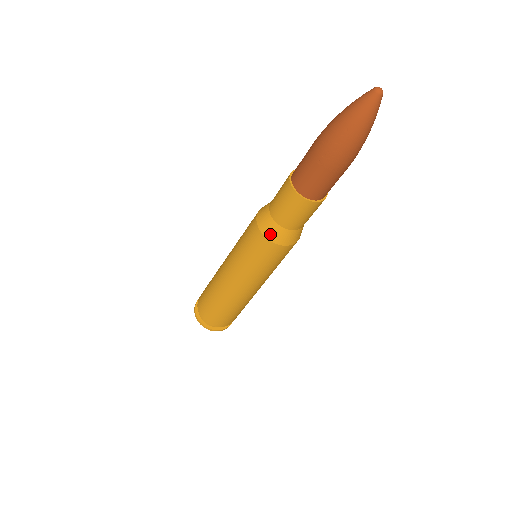
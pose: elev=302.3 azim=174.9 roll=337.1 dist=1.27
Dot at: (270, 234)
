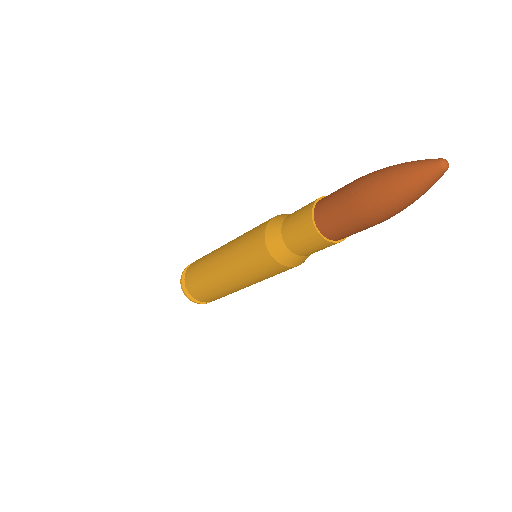
Dot at: (292, 264)
